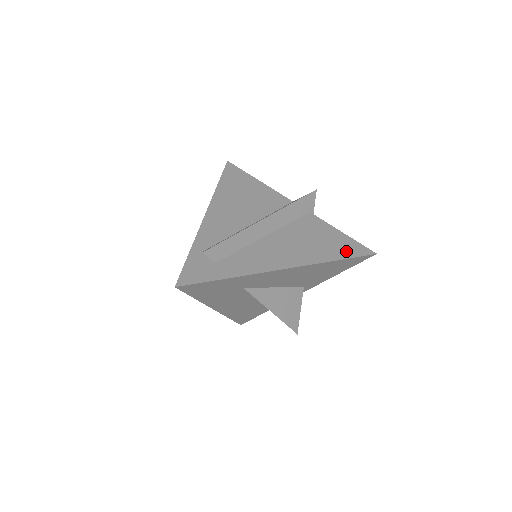
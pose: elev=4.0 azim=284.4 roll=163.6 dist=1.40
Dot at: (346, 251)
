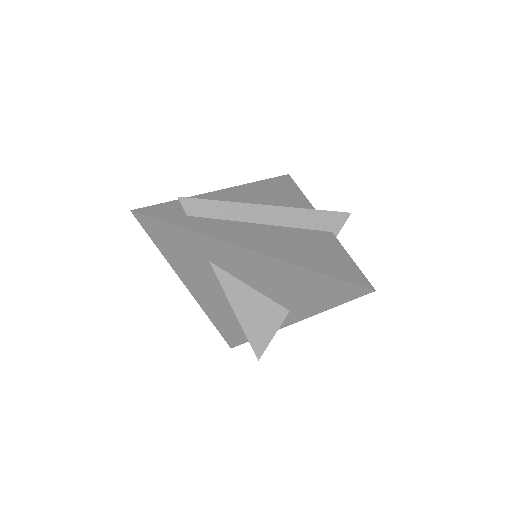
Dot at: (338, 271)
